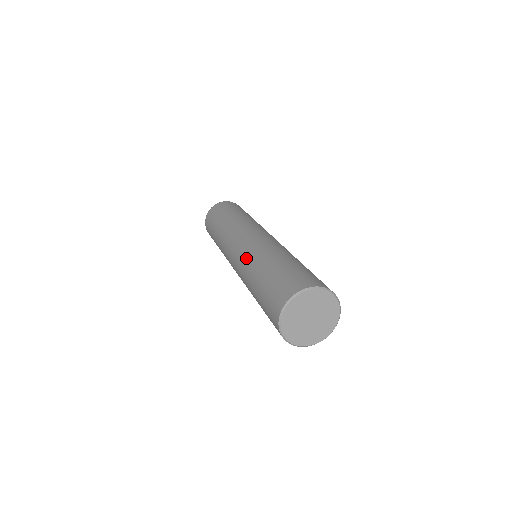
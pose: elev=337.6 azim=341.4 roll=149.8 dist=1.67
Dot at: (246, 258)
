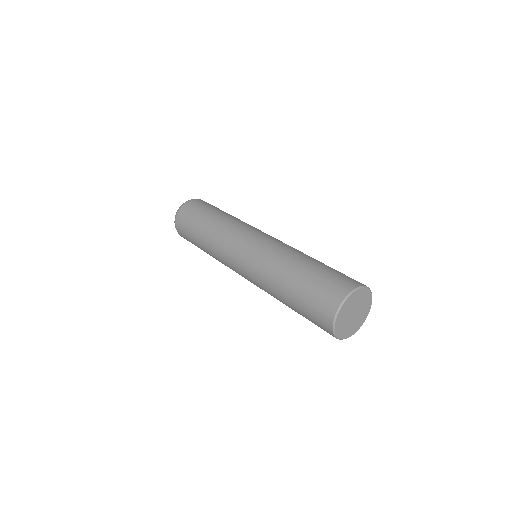
Dot at: (259, 276)
